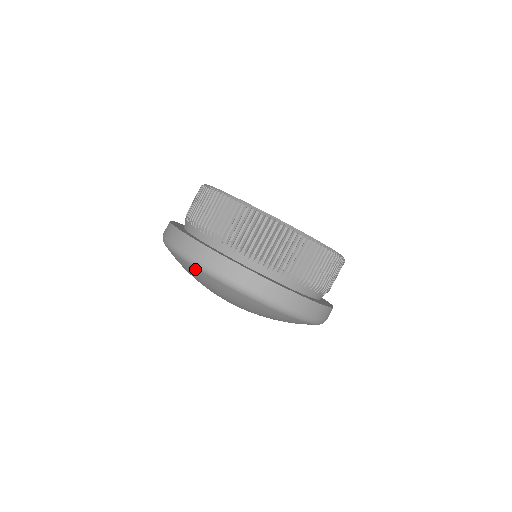
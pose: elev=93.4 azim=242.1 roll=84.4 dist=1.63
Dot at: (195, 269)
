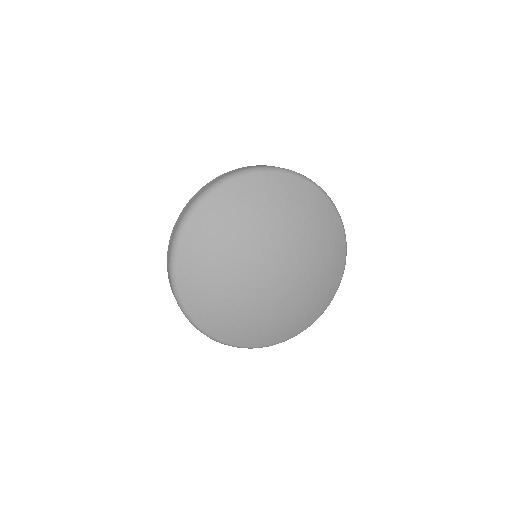
Dot at: (201, 208)
